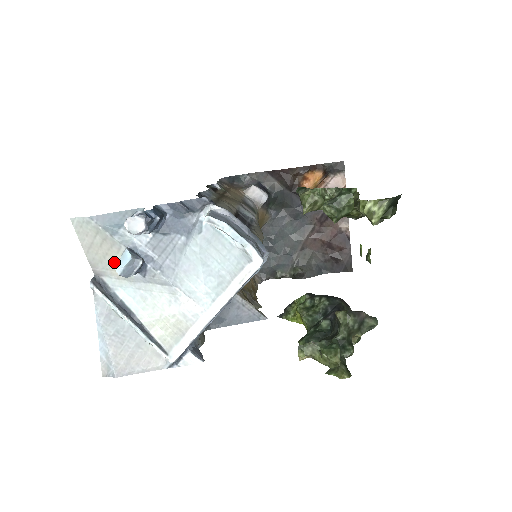
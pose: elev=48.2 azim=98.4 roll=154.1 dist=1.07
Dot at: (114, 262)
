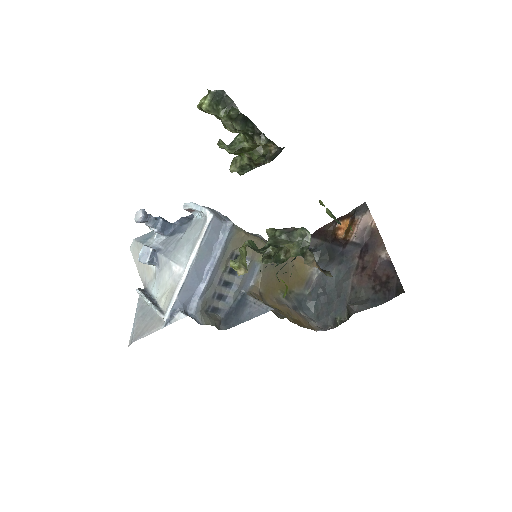
Dot at: (148, 267)
